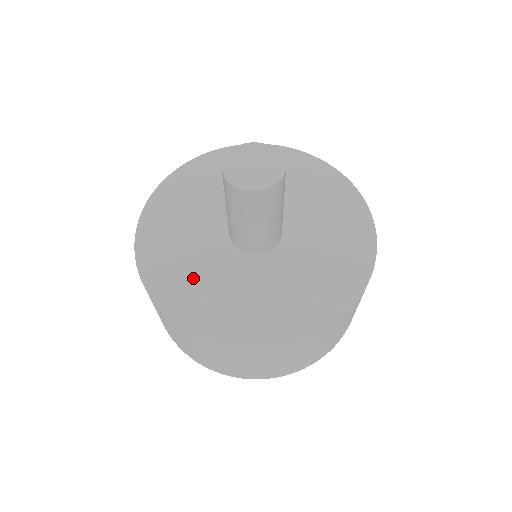
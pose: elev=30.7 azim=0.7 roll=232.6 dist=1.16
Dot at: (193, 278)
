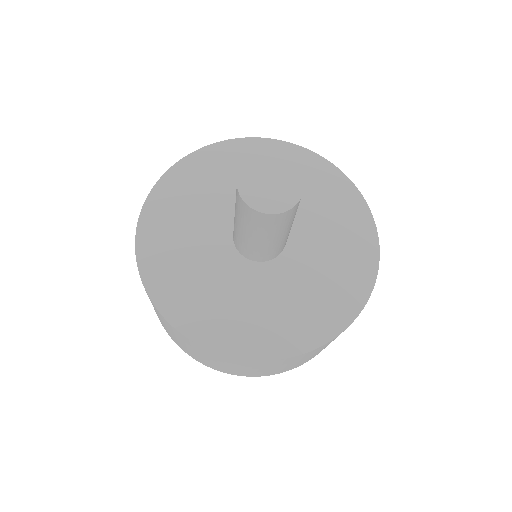
Dot at: (179, 236)
